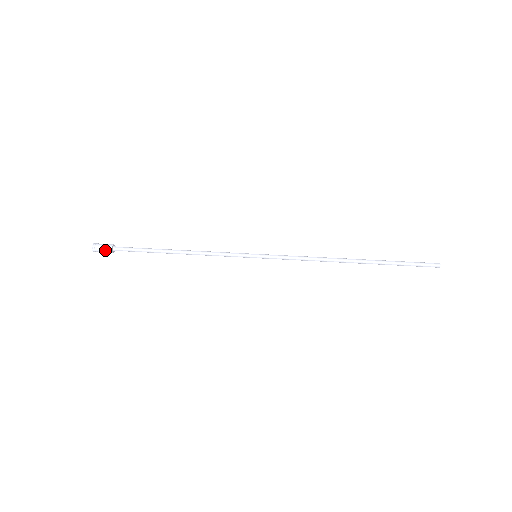
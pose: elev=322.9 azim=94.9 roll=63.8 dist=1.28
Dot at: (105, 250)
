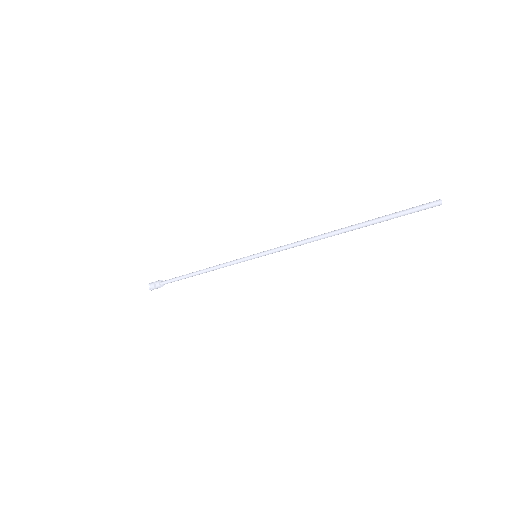
Dot at: (157, 286)
